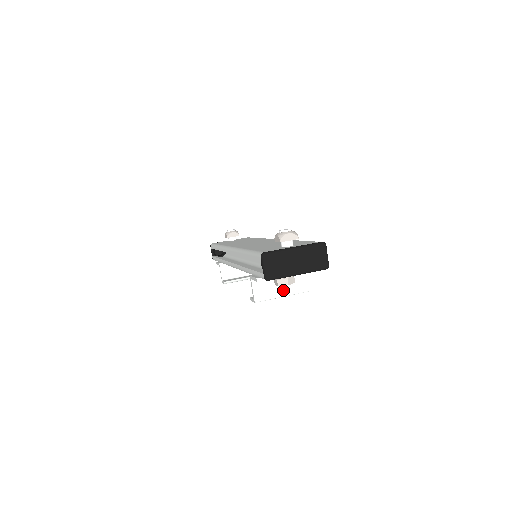
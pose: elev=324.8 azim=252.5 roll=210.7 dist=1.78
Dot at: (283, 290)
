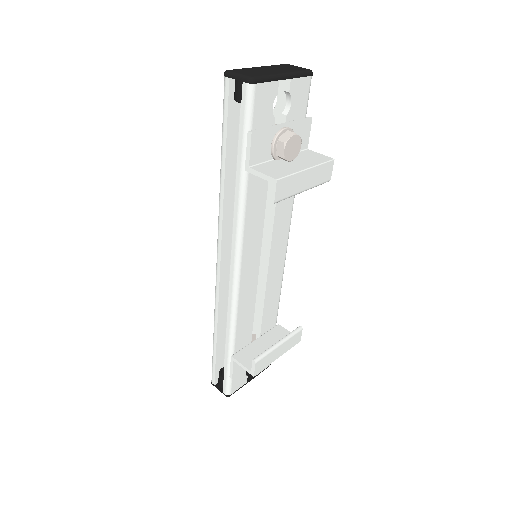
Dot at: (299, 166)
